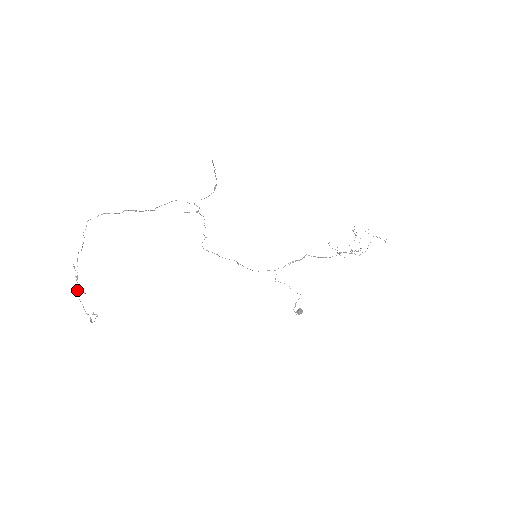
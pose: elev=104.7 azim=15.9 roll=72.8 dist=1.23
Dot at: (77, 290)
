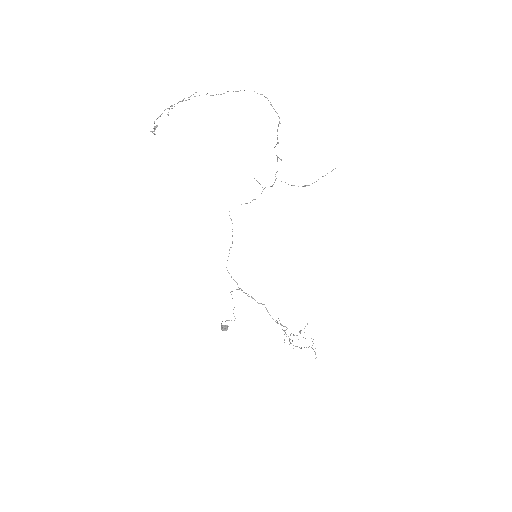
Dot at: (172, 105)
